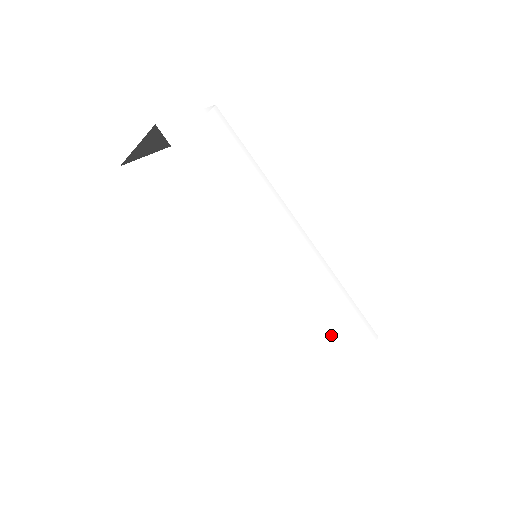
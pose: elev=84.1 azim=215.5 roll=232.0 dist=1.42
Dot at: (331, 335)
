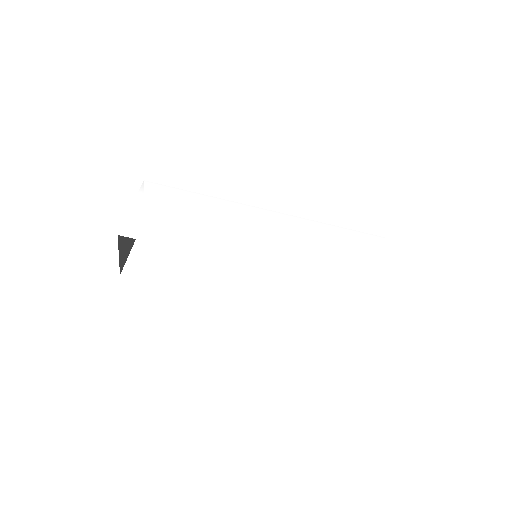
Dot at: (348, 268)
